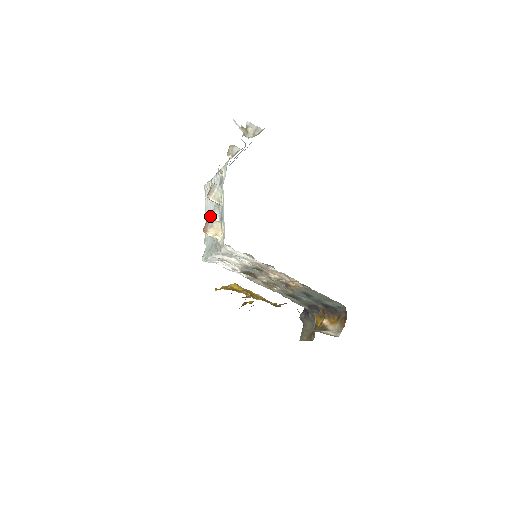
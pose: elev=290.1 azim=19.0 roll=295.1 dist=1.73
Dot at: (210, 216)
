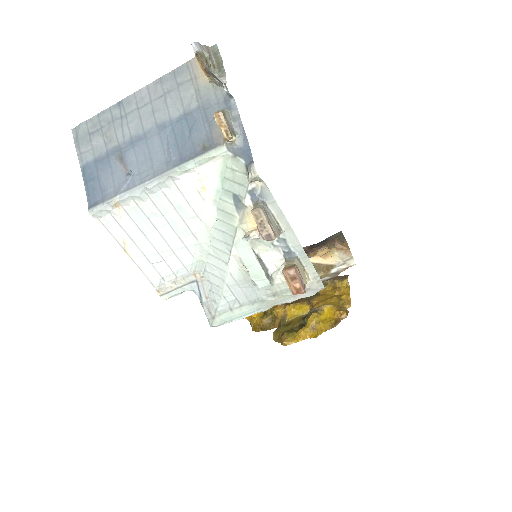
Dot at: (161, 255)
